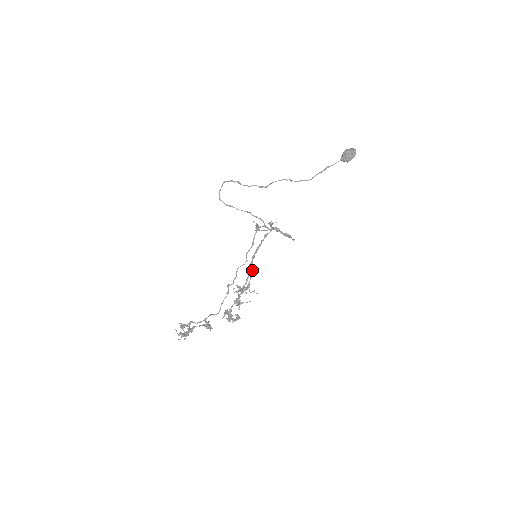
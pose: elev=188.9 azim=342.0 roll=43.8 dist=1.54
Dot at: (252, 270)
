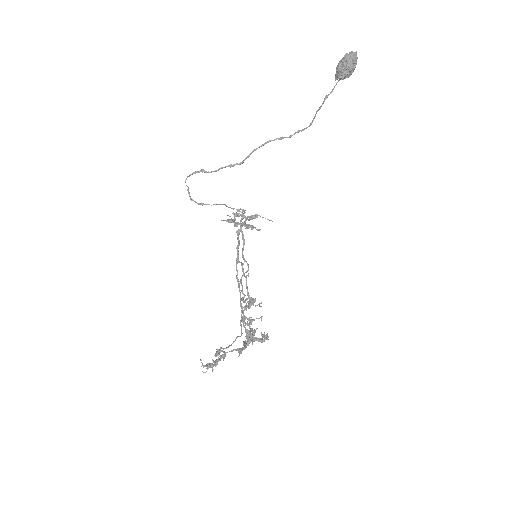
Dot at: (237, 280)
